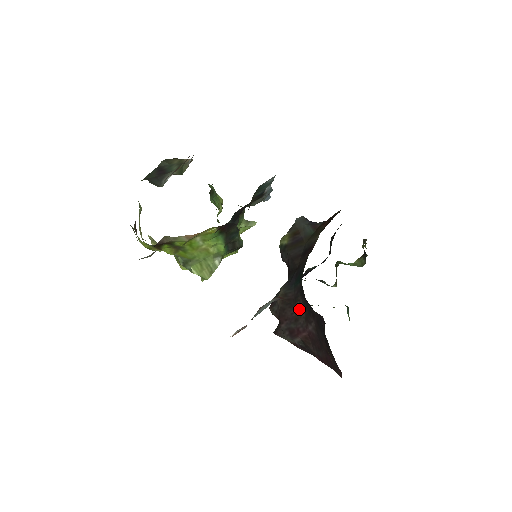
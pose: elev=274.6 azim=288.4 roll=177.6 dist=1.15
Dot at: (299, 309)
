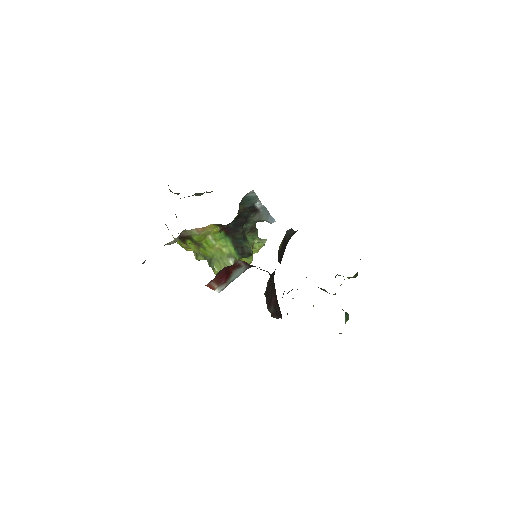
Dot at: (273, 284)
